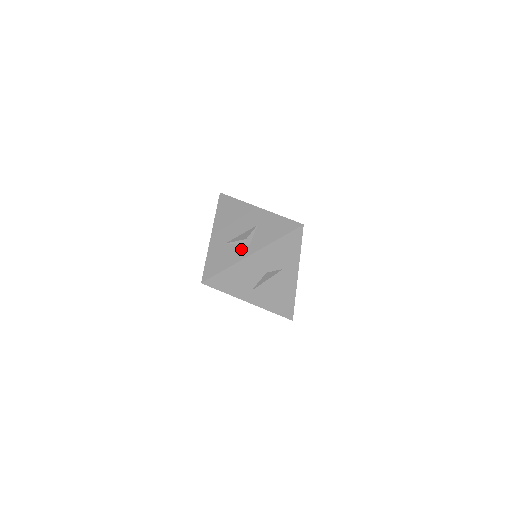
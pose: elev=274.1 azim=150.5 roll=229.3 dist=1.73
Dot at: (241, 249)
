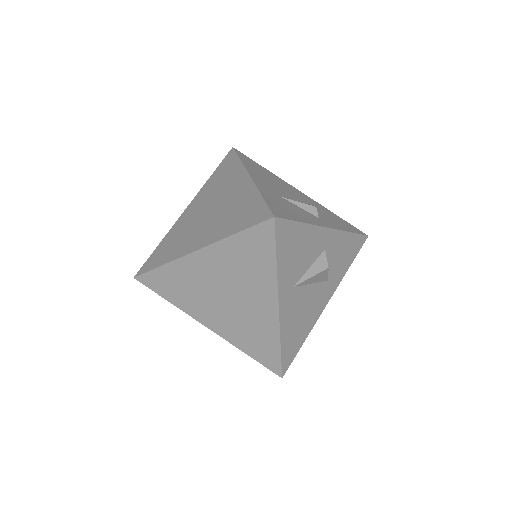
Dot at: (310, 214)
